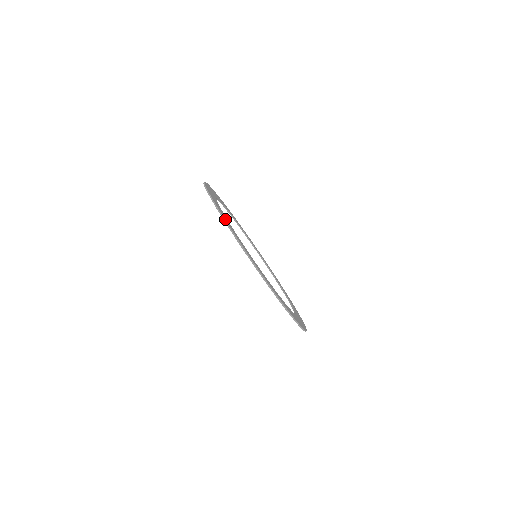
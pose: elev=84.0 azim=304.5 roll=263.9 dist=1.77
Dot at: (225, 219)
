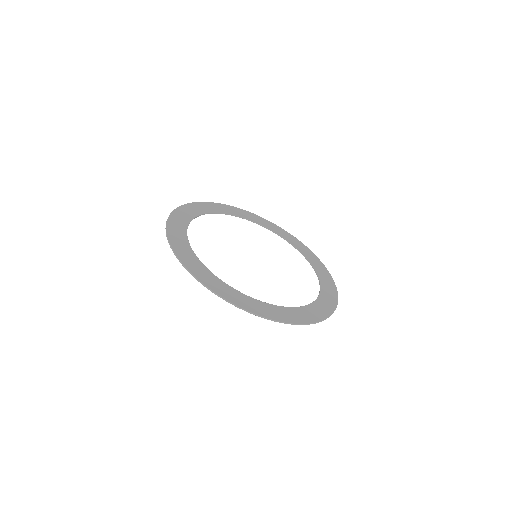
Dot at: (250, 309)
